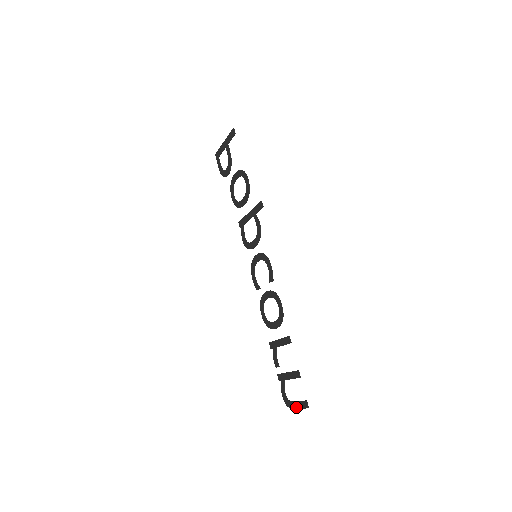
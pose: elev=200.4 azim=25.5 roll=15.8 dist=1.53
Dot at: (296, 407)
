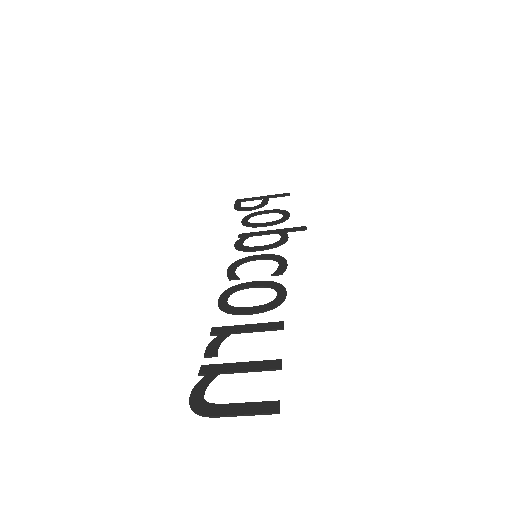
Dot at: (233, 411)
